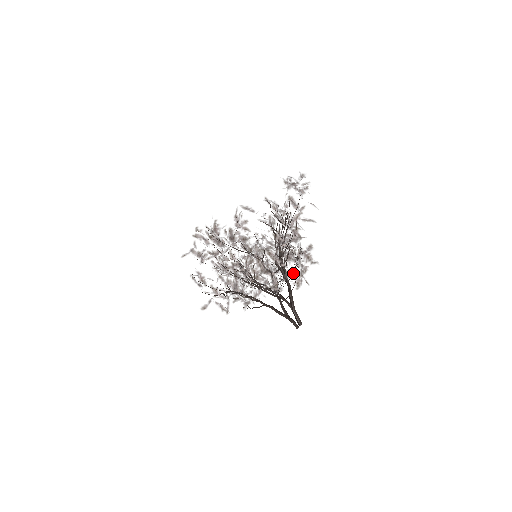
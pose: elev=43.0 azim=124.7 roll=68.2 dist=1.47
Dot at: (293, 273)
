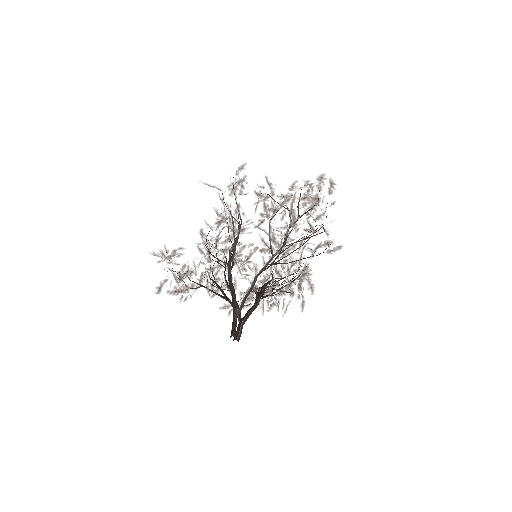
Dot at: occluded
